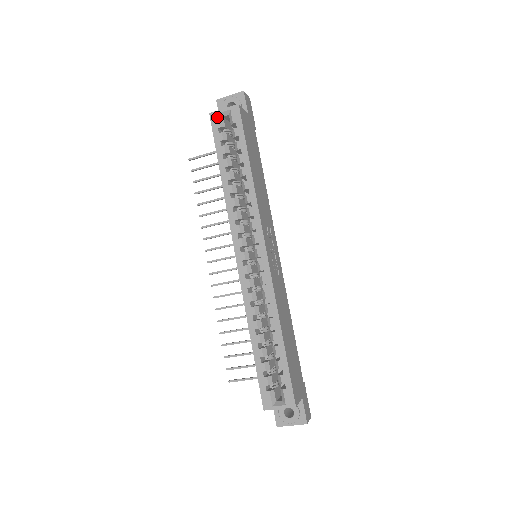
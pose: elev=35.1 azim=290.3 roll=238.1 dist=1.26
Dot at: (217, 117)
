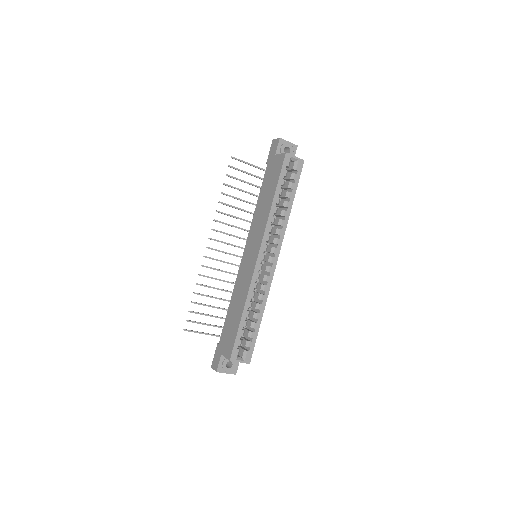
Dot at: (289, 159)
